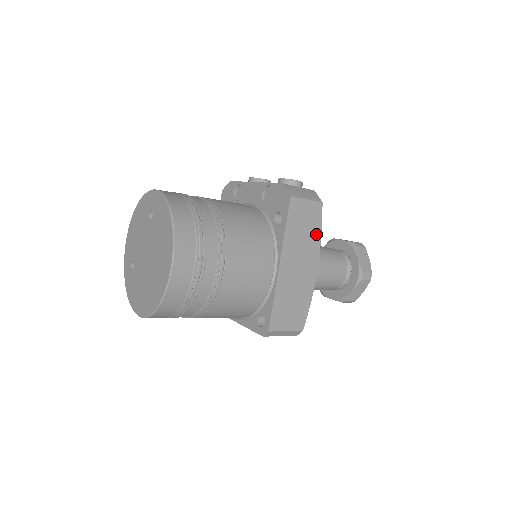
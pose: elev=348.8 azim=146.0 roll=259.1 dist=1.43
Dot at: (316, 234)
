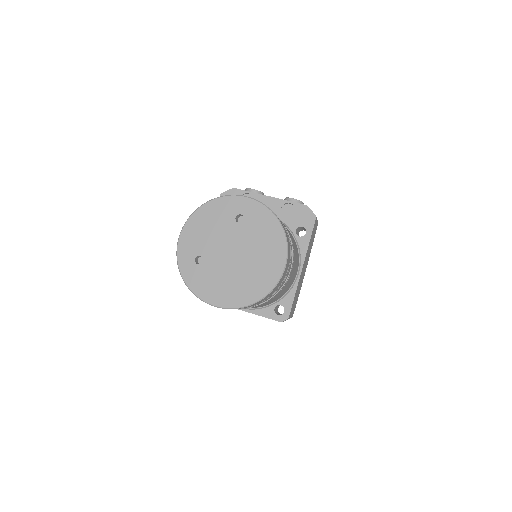
Dot at: (312, 245)
